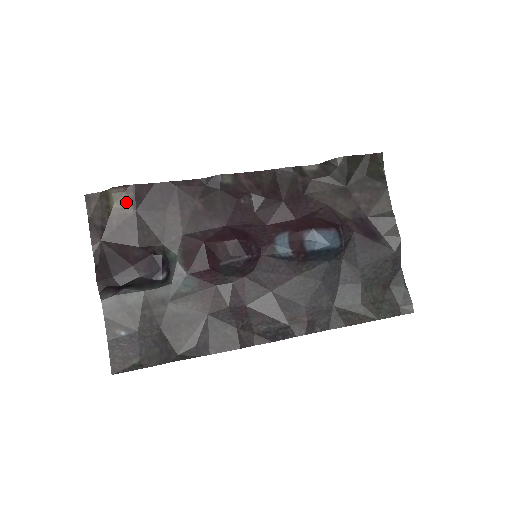
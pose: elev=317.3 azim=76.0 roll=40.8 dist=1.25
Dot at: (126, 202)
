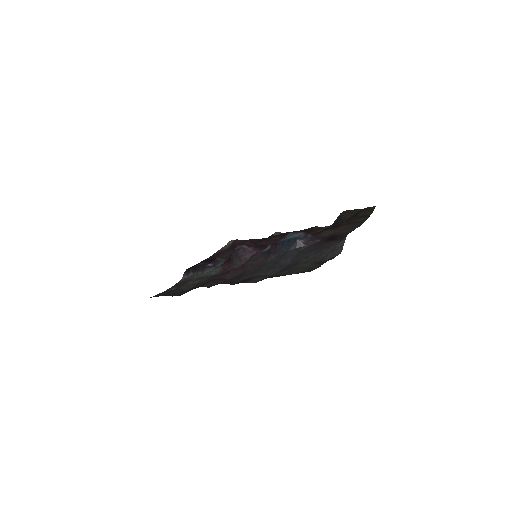
Dot at: (228, 246)
